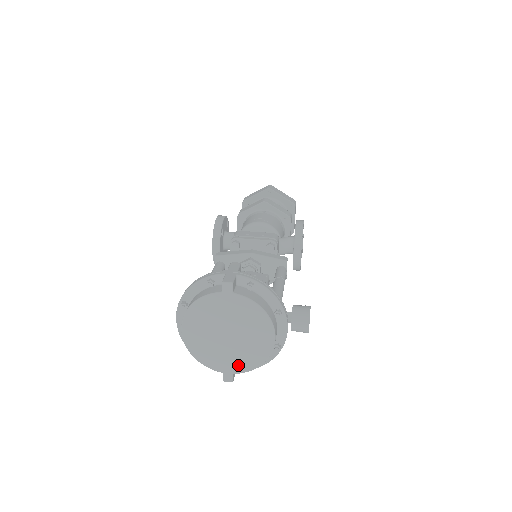
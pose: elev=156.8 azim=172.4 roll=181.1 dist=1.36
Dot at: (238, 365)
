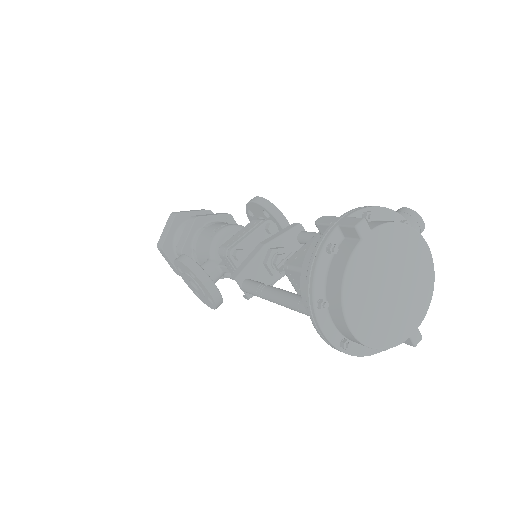
Dot at: (417, 312)
